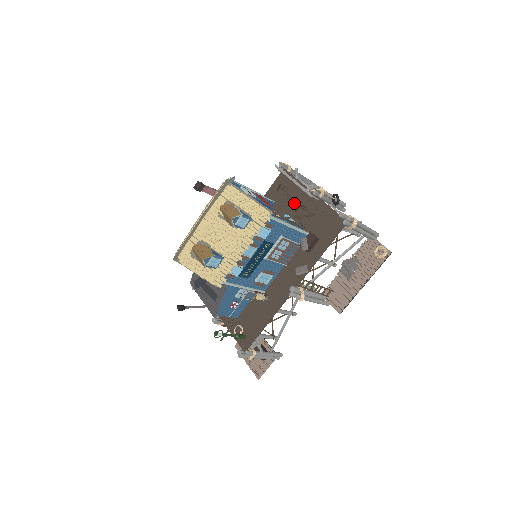
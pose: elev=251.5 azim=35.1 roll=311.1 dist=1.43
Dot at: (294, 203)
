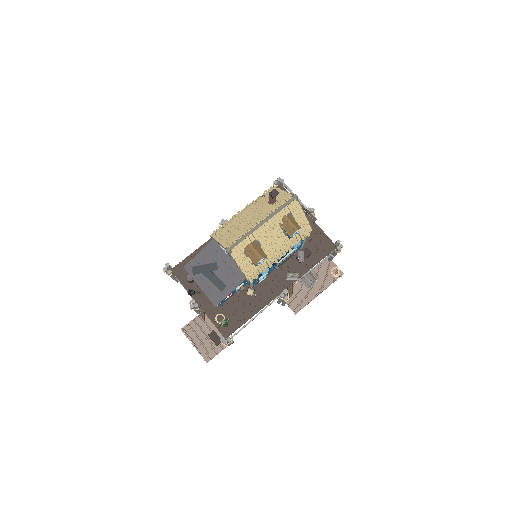
Dot at: (312, 223)
